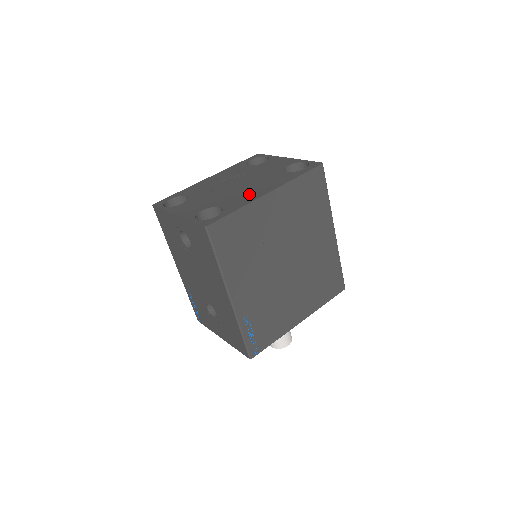
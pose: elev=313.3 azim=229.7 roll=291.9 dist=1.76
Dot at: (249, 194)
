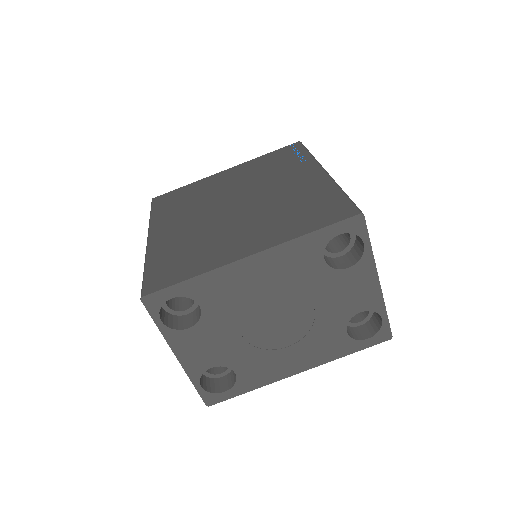
Dot at: (278, 364)
